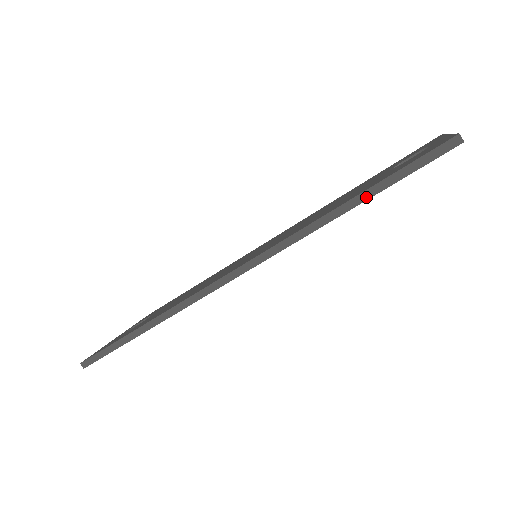
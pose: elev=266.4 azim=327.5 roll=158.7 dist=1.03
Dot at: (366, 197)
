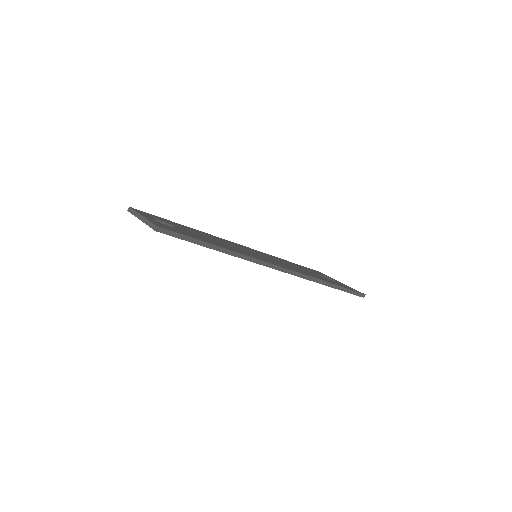
Dot at: (336, 288)
